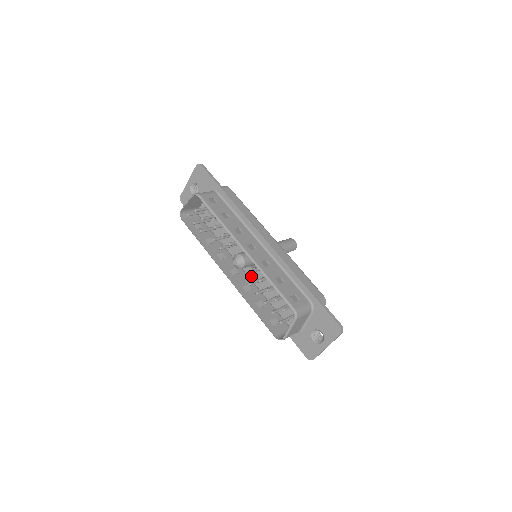
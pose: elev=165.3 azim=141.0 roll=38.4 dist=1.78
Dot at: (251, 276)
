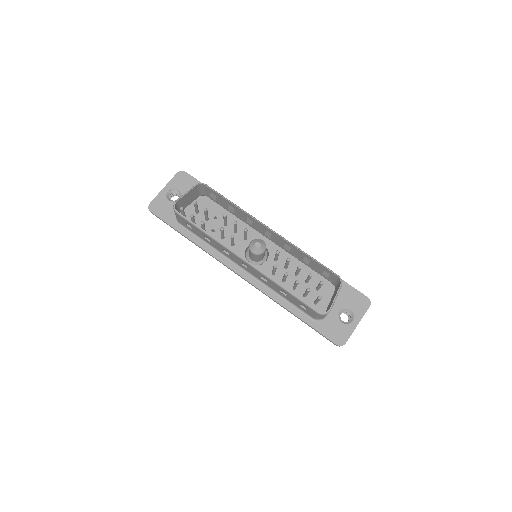
Dot at: occluded
